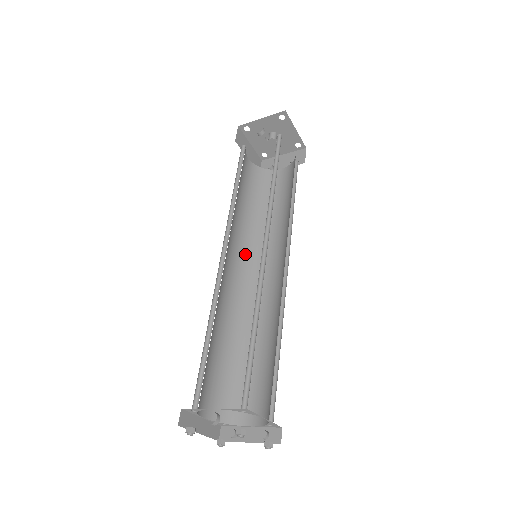
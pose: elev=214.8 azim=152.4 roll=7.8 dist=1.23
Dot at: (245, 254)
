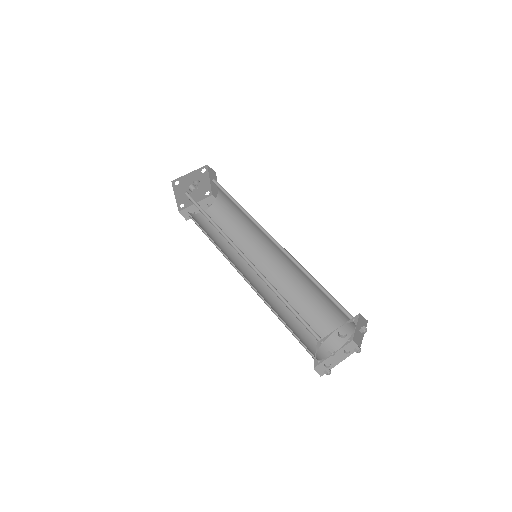
Dot at: (235, 265)
